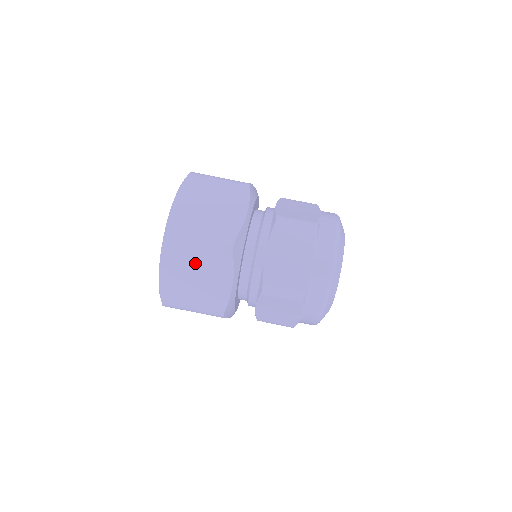
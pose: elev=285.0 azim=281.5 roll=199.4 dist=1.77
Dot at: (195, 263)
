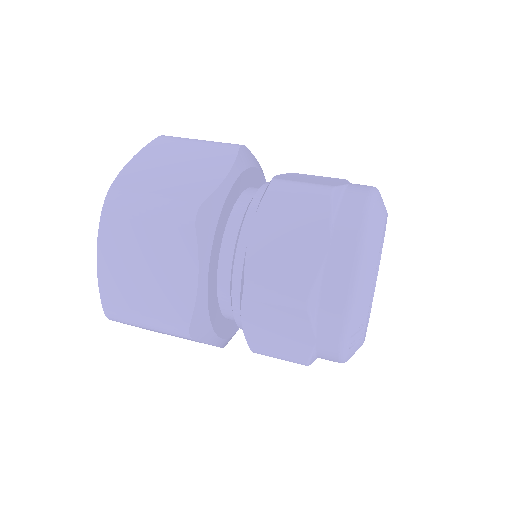
Dot at: (143, 245)
